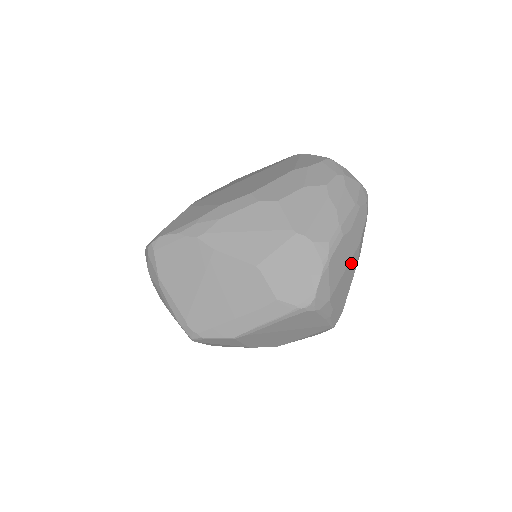
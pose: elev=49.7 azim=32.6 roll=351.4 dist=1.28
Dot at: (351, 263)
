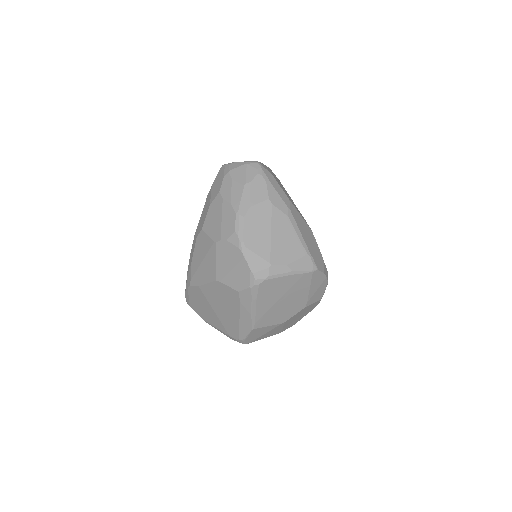
Dot at: (275, 224)
